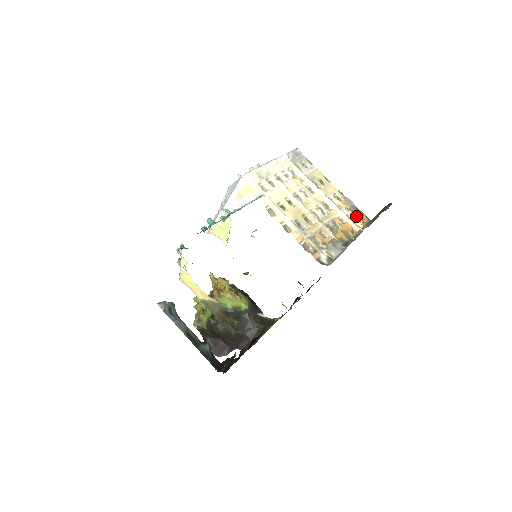
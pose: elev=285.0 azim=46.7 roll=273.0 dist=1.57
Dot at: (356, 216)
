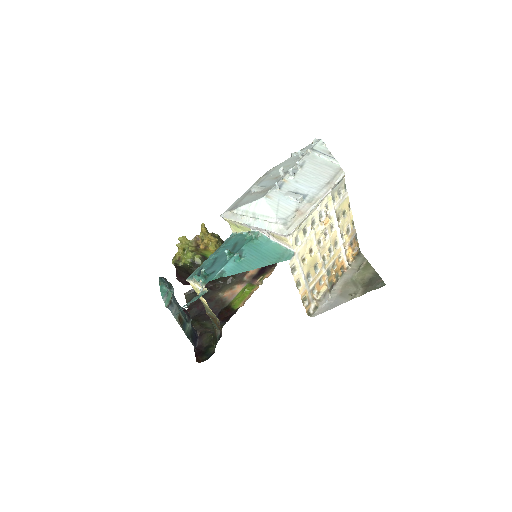
Dot at: (352, 252)
